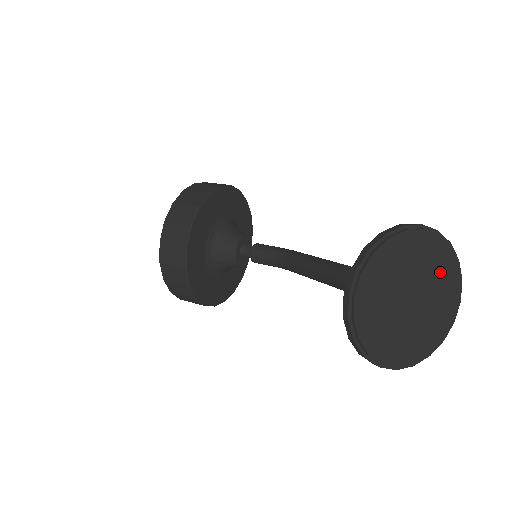
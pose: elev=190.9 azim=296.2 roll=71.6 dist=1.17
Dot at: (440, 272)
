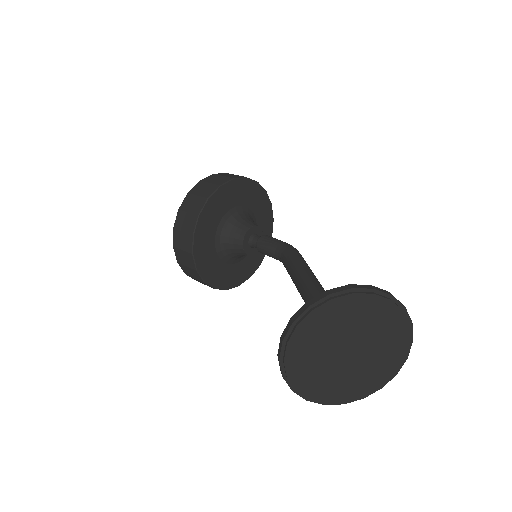
Dot at: (381, 324)
